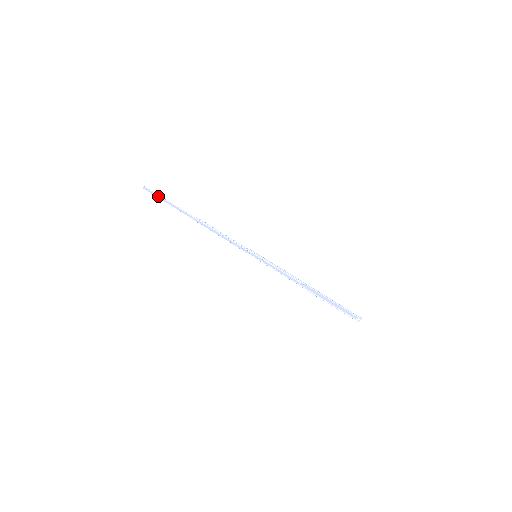
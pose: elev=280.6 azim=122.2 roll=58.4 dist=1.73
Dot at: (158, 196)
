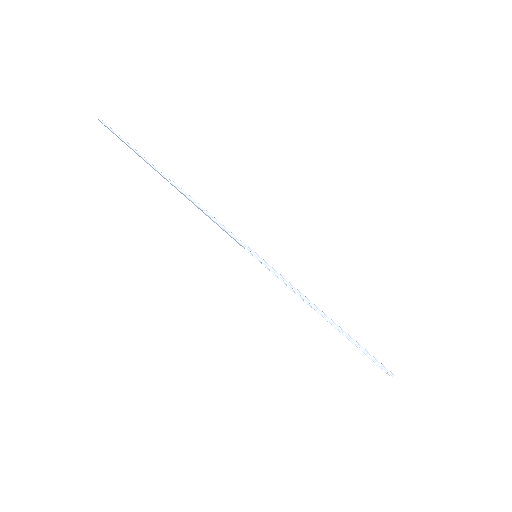
Dot at: (119, 138)
